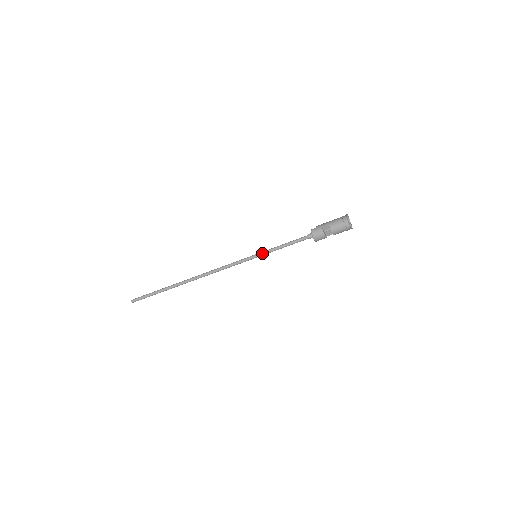
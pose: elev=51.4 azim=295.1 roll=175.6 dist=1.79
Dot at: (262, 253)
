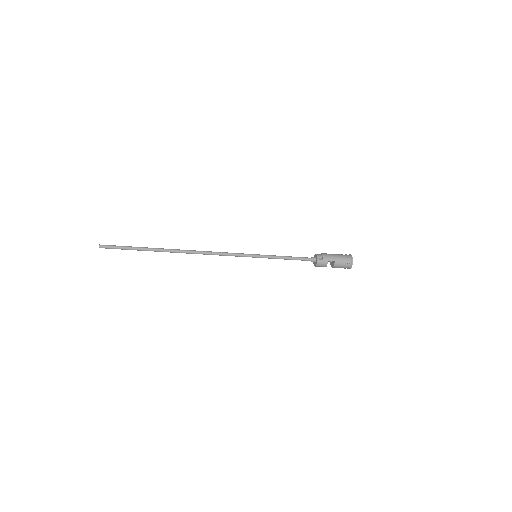
Dot at: (264, 257)
